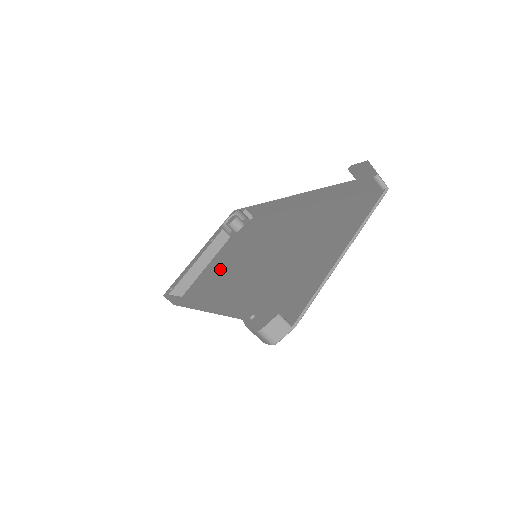
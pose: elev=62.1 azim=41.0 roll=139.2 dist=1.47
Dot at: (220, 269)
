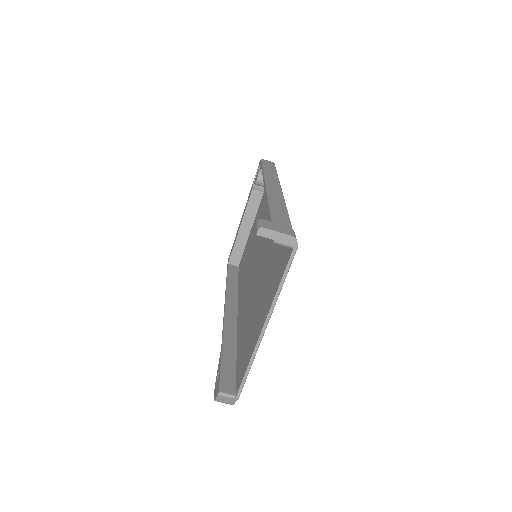
Dot at: (250, 246)
